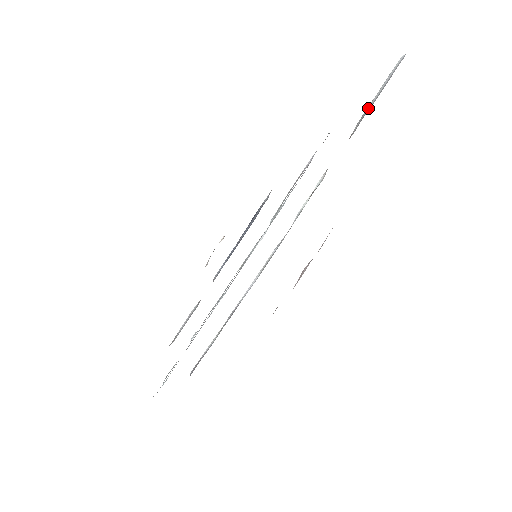
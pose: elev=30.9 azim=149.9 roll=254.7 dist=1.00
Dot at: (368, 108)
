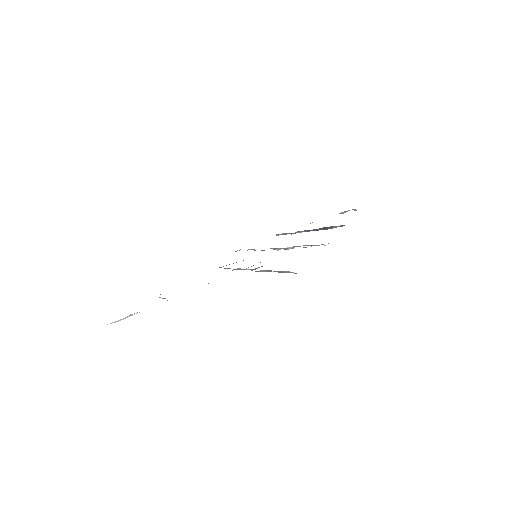
Dot at: (271, 270)
